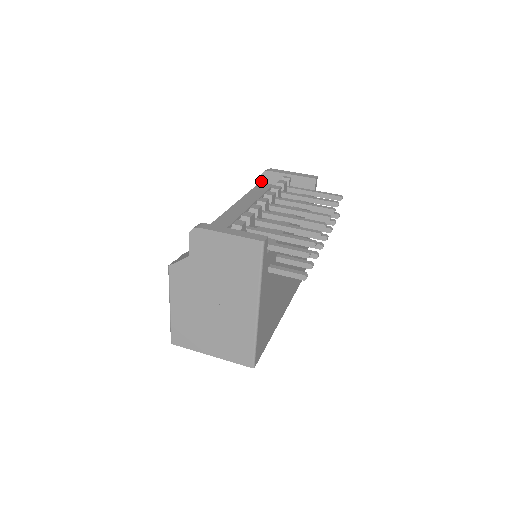
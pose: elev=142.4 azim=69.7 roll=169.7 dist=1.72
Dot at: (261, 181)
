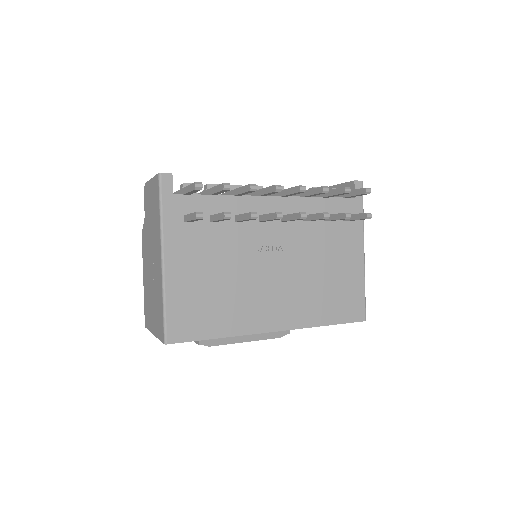
Dot at: occluded
